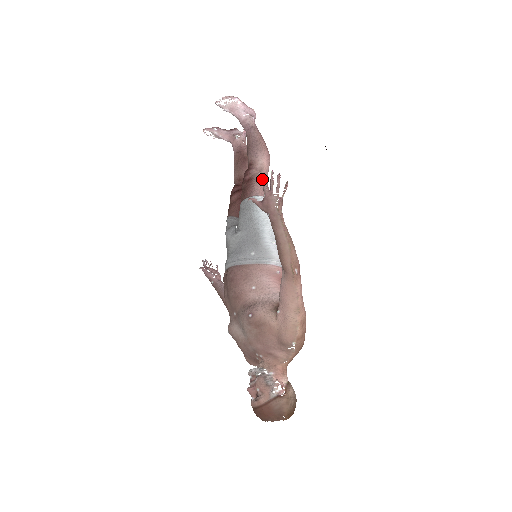
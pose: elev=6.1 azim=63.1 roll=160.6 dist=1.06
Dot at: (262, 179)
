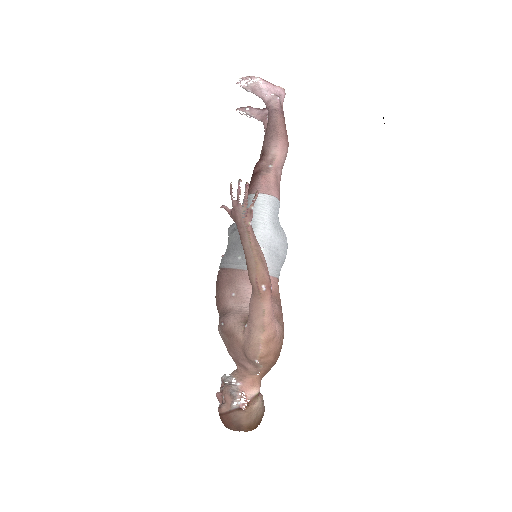
Dot at: (230, 187)
